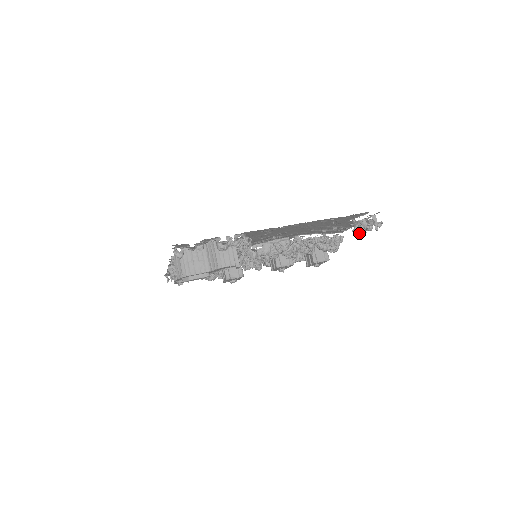
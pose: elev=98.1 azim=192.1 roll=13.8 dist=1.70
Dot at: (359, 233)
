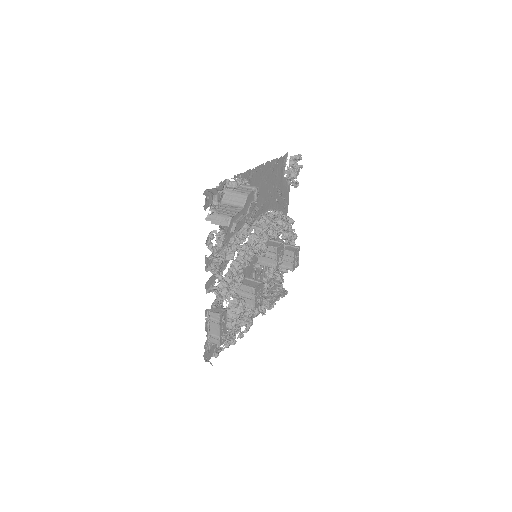
Dot at: (296, 173)
